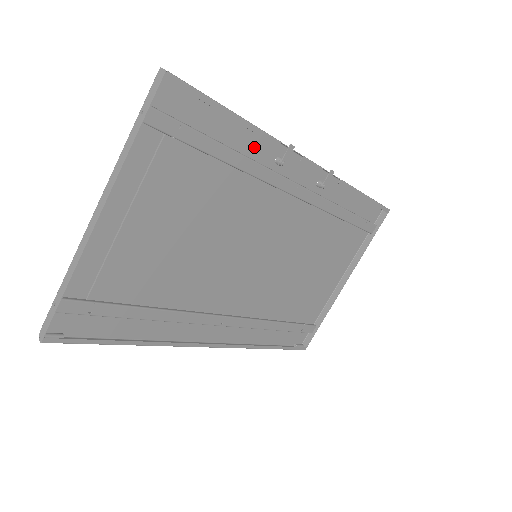
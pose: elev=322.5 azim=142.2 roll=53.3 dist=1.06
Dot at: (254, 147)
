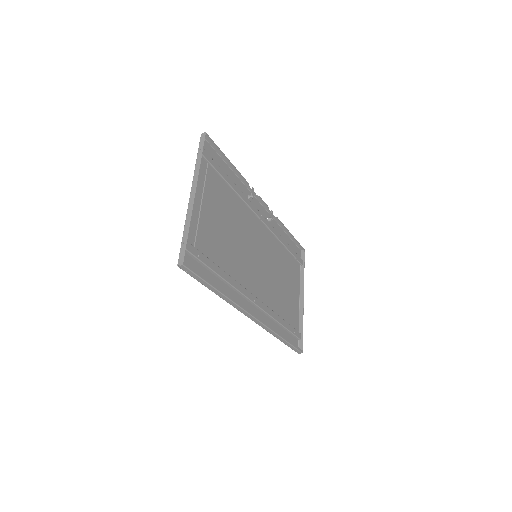
Dot at: (238, 186)
